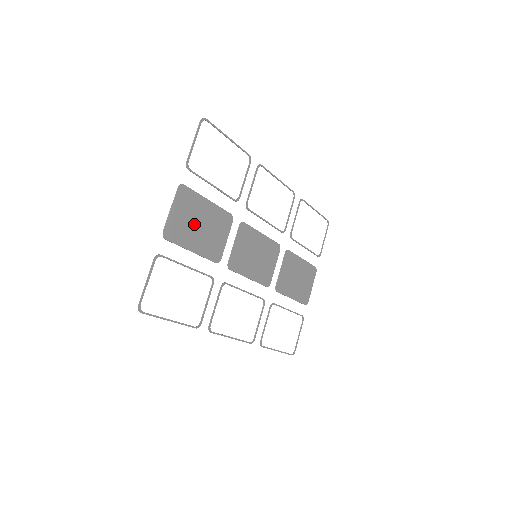
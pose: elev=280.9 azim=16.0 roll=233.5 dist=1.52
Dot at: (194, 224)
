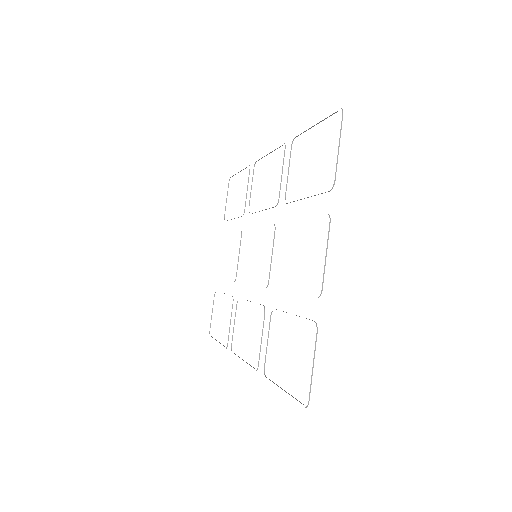
Dot at: occluded
